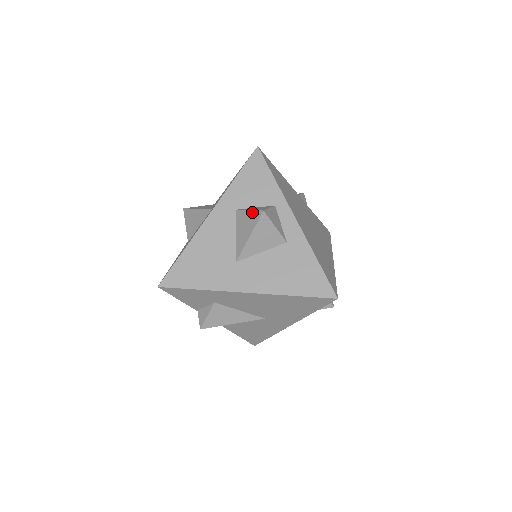
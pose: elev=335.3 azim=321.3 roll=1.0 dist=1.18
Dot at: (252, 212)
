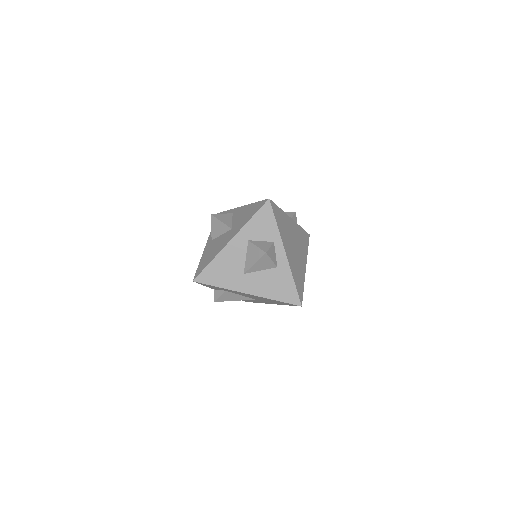
Dot at: (259, 249)
